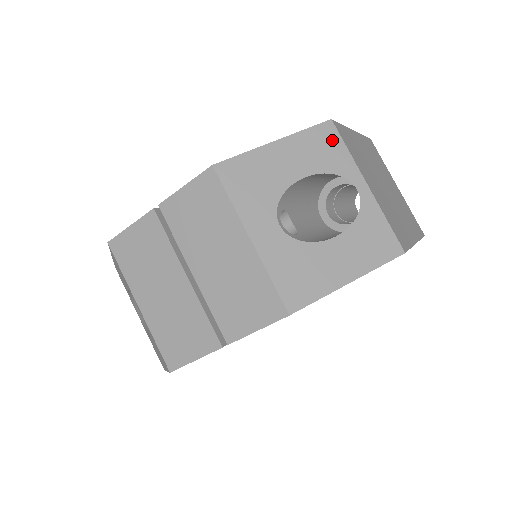
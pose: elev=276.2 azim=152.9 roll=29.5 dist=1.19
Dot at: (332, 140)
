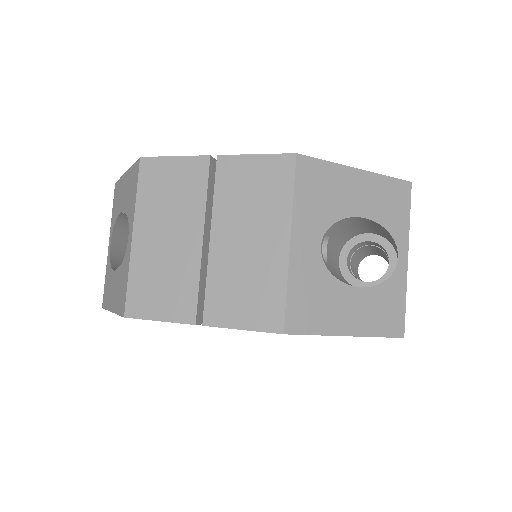
Dot at: (402, 201)
